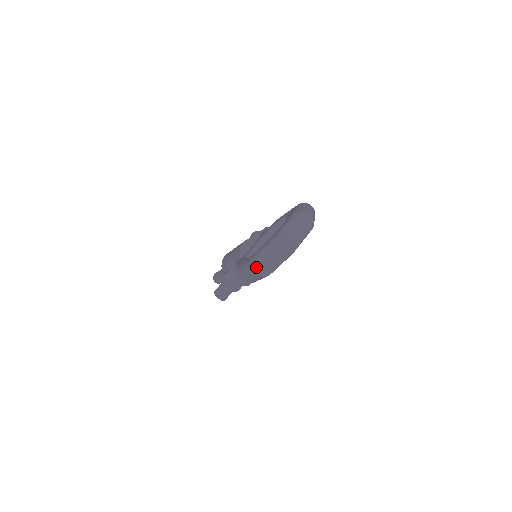
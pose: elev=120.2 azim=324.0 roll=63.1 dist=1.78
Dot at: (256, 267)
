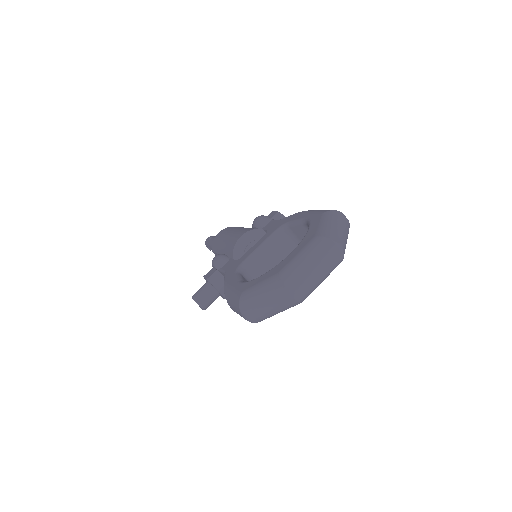
Dot at: (244, 311)
